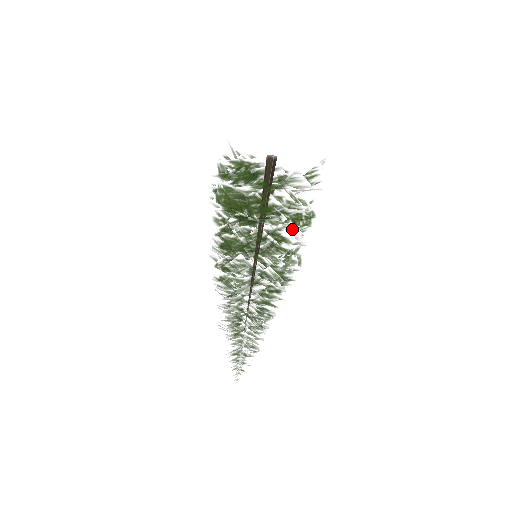
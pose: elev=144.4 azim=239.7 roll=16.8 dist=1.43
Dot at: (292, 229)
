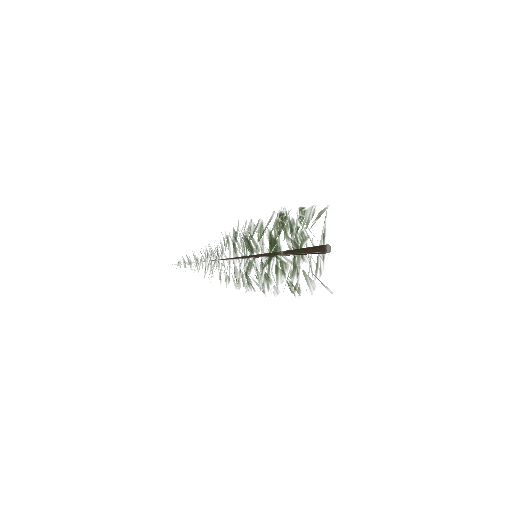
Dot at: occluded
